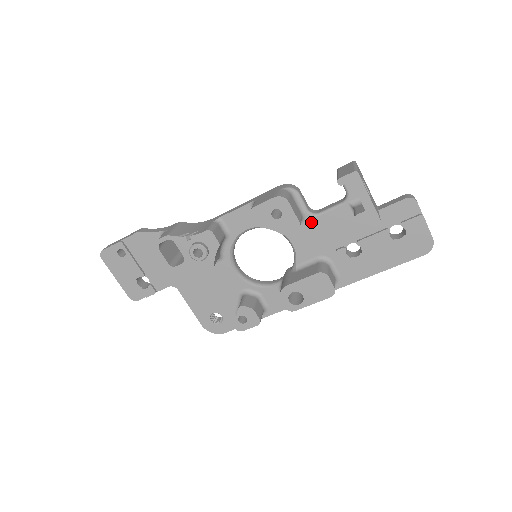
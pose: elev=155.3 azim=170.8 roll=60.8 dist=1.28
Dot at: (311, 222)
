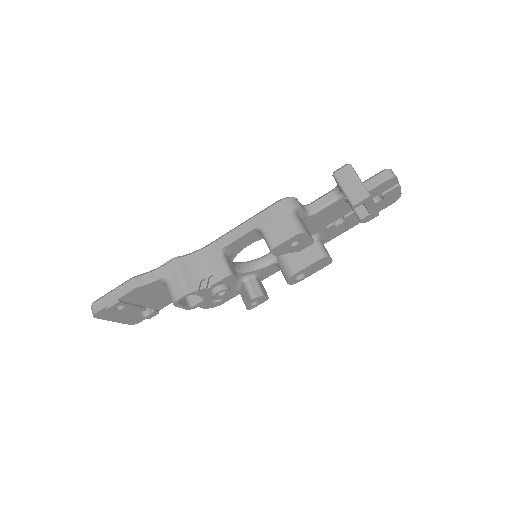
Dot at: (308, 220)
